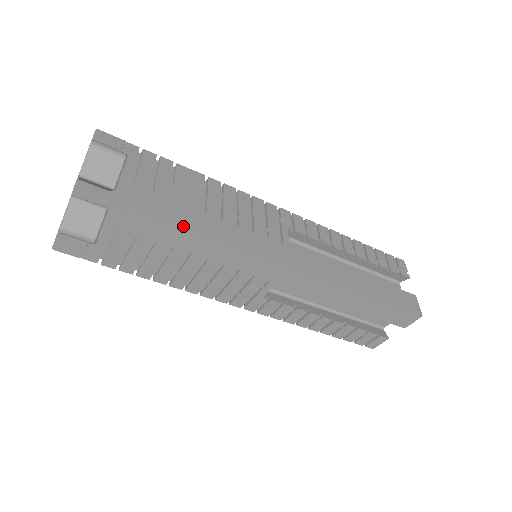
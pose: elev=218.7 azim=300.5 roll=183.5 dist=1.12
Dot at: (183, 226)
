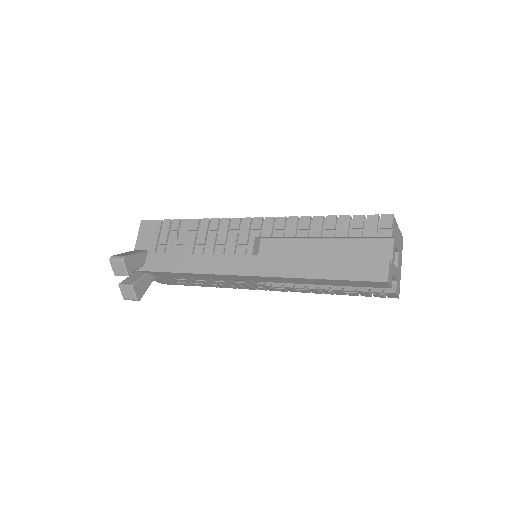
Dot at: (178, 272)
